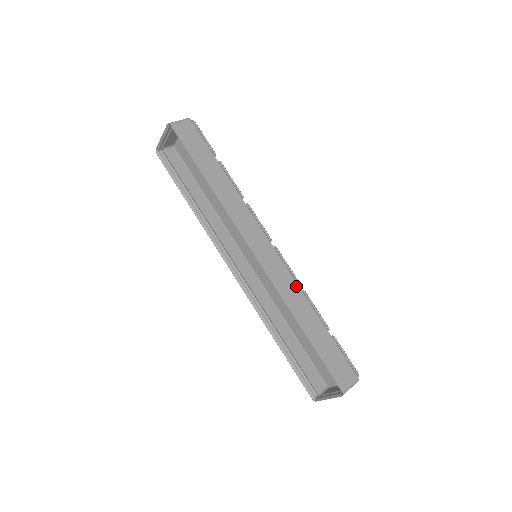
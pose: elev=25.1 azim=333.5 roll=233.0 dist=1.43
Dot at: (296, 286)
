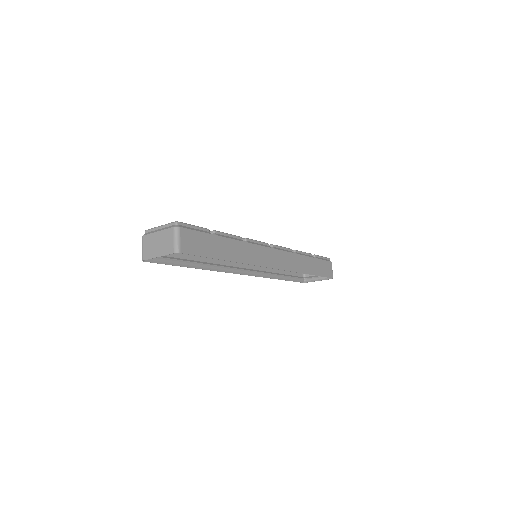
Dot at: (294, 255)
